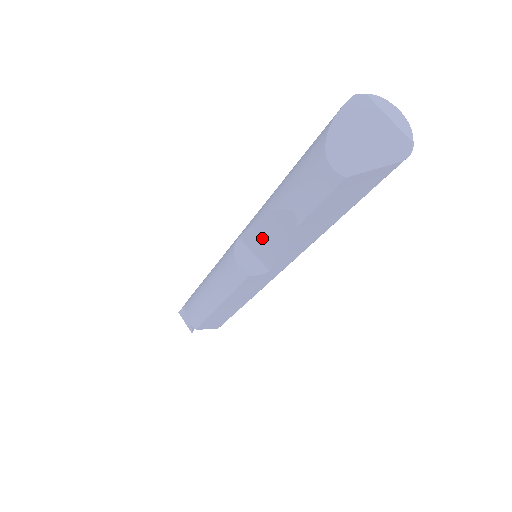
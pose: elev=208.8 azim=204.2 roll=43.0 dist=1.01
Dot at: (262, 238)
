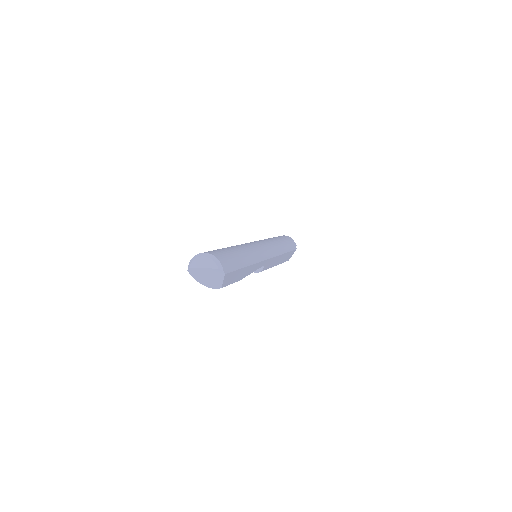
Dot at: occluded
